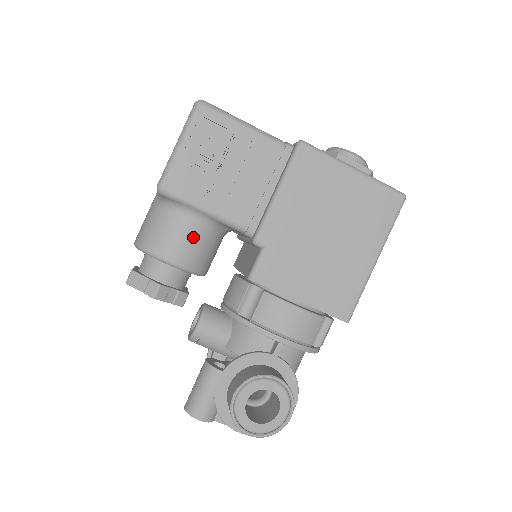
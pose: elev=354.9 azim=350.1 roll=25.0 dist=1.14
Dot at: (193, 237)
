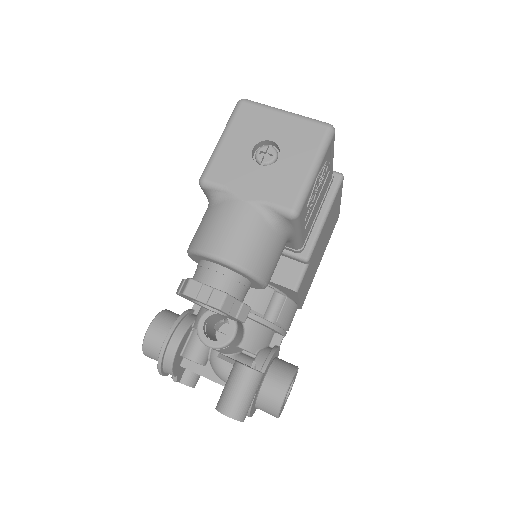
Dot at: occluded
